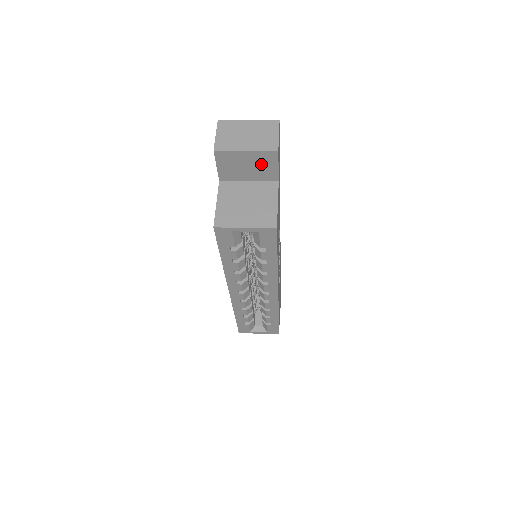
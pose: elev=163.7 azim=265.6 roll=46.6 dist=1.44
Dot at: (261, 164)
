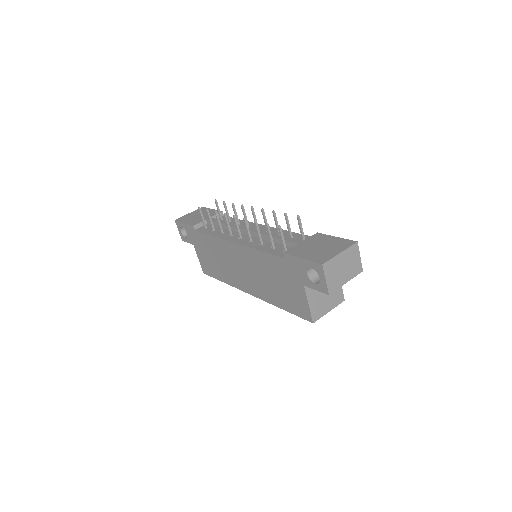
Dot at: occluded
